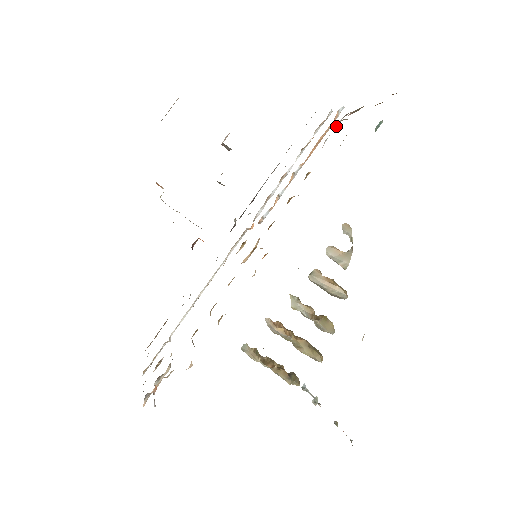
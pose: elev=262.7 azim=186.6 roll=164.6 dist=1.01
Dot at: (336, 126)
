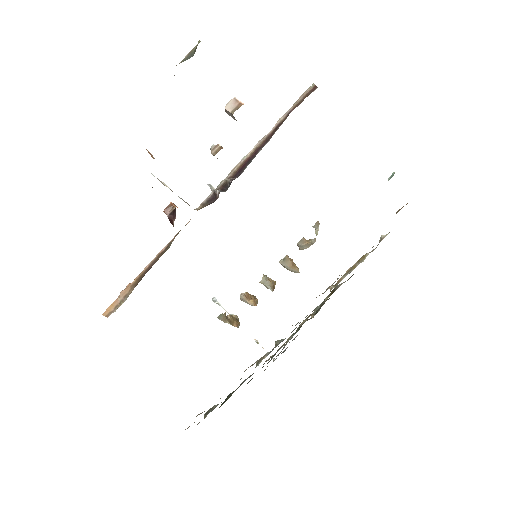
Dot at: occluded
